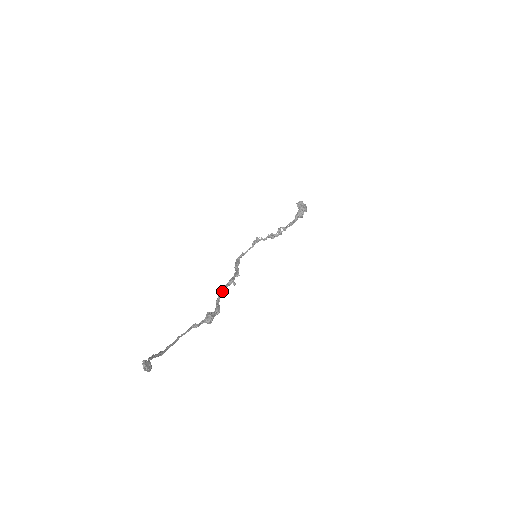
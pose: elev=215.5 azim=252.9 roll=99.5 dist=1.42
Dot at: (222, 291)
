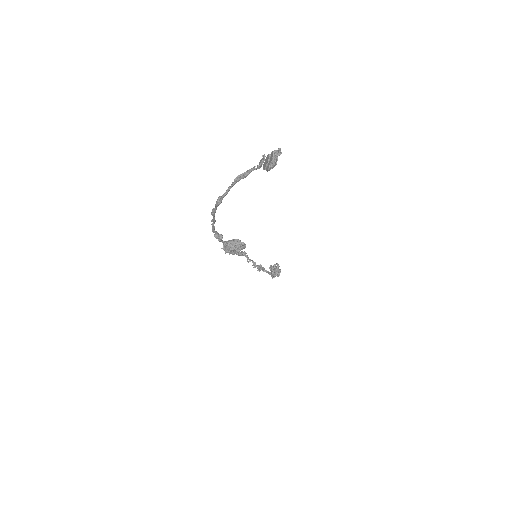
Dot at: occluded
